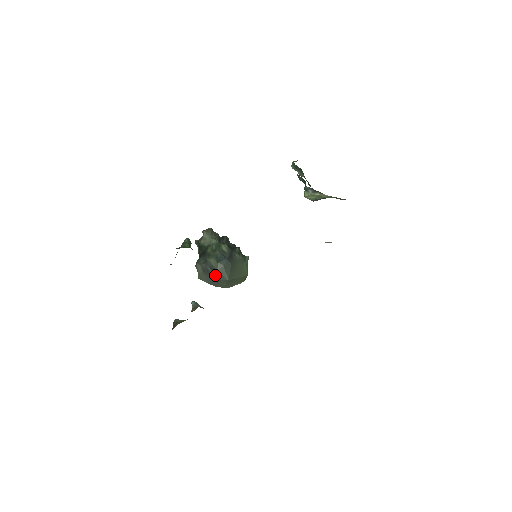
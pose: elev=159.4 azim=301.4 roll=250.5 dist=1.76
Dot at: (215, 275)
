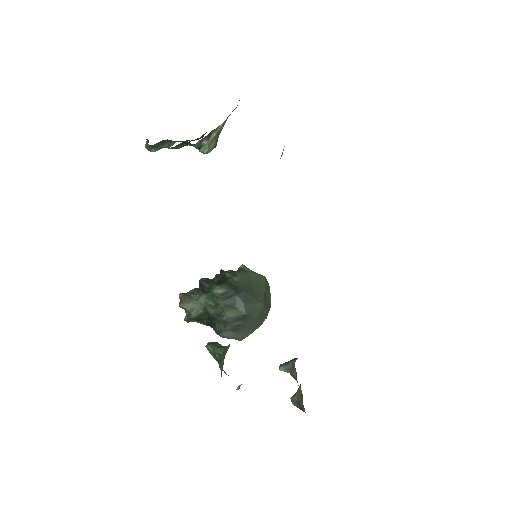
Dot at: (249, 319)
